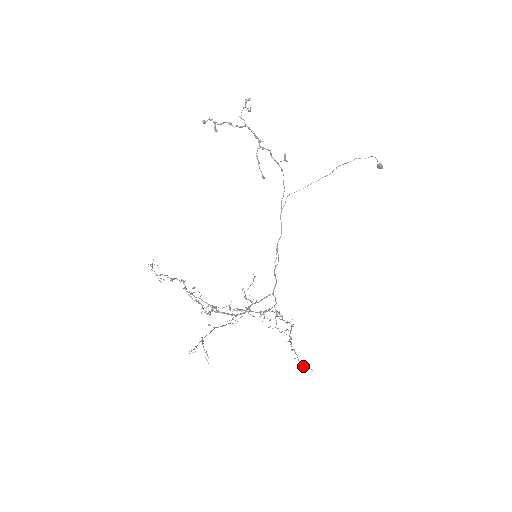
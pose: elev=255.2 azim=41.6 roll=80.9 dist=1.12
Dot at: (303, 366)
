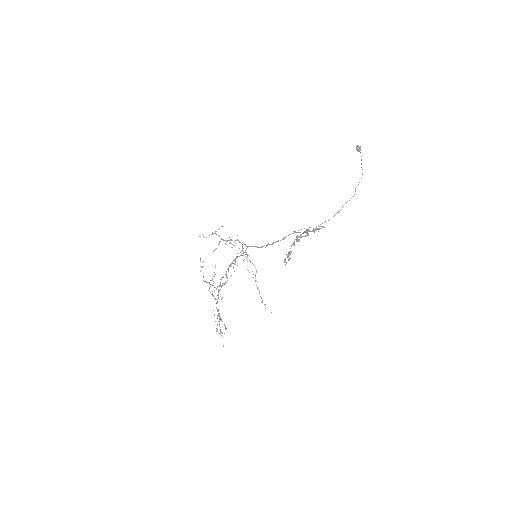
Dot at: occluded
